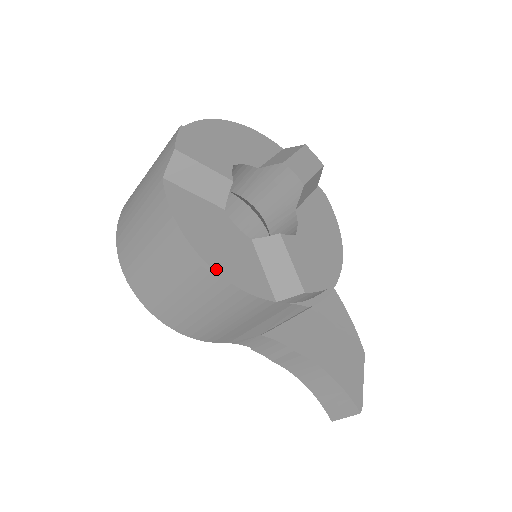
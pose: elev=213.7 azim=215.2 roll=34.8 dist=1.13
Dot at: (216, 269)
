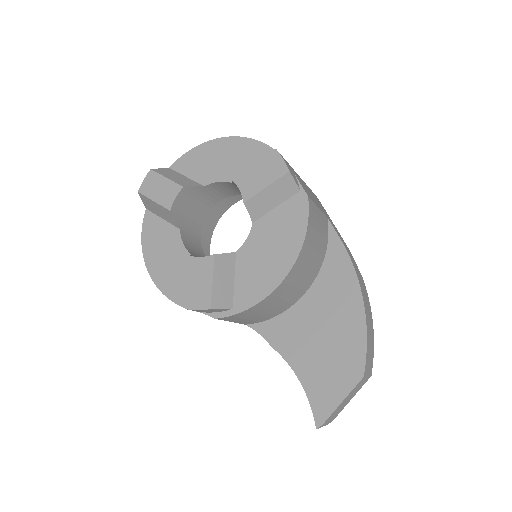
Dot at: (153, 278)
